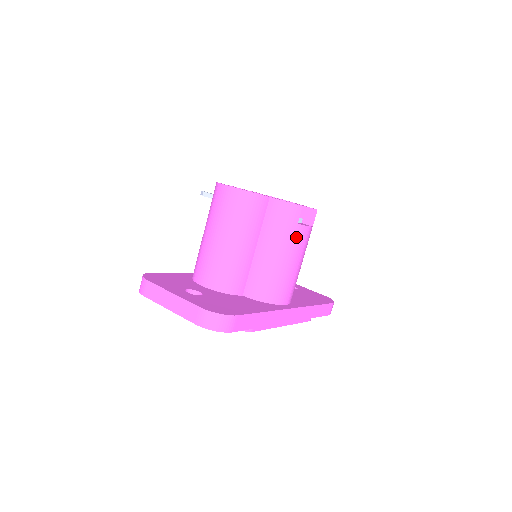
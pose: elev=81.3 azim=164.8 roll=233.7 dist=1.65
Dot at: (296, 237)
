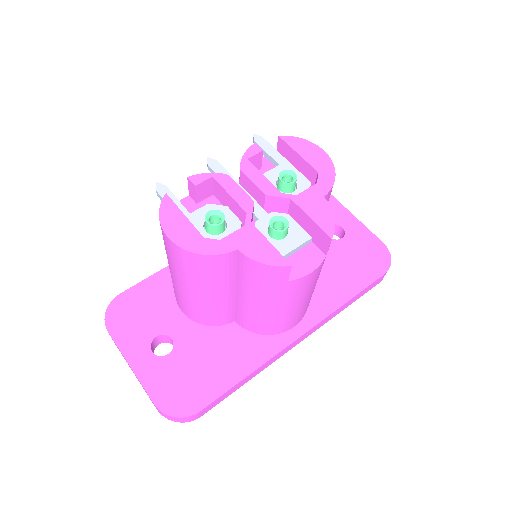
Dot at: (290, 290)
